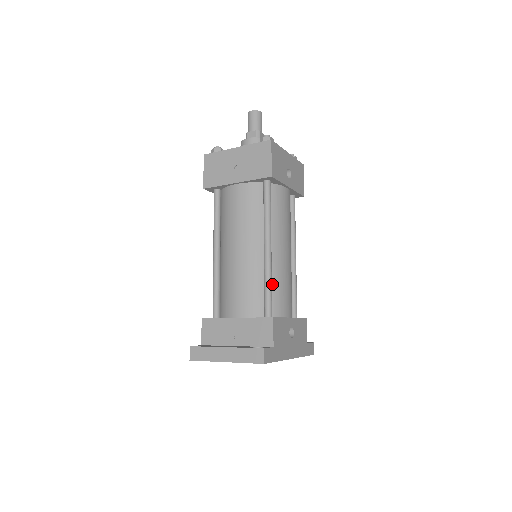
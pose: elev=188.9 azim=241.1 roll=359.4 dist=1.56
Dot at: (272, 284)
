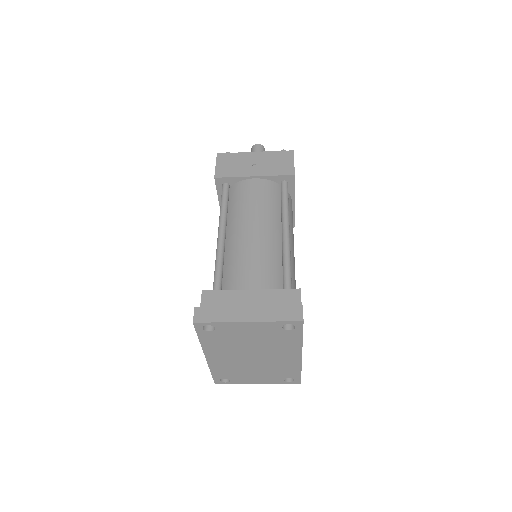
Dot at: occluded
